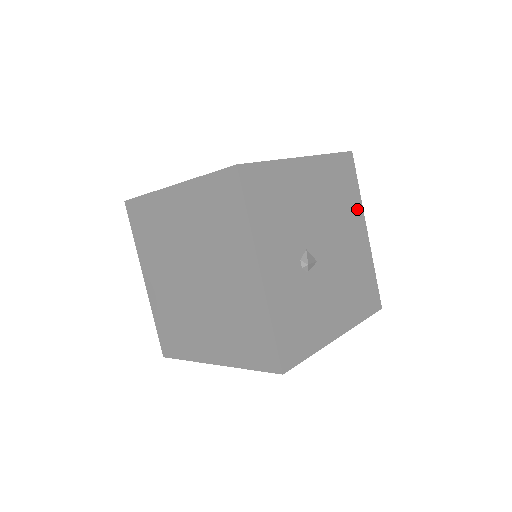
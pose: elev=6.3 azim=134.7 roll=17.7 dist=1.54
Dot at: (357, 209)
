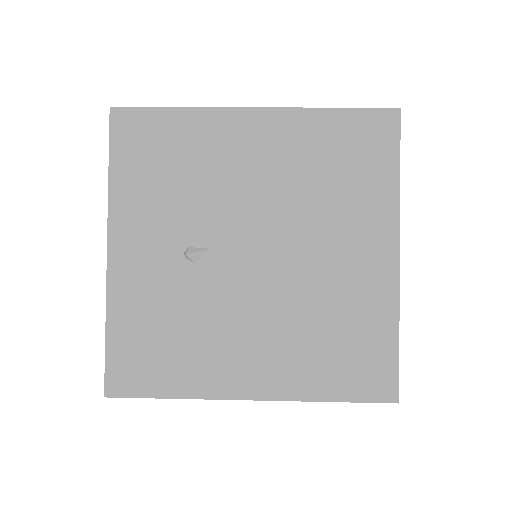
Dot at: occluded
